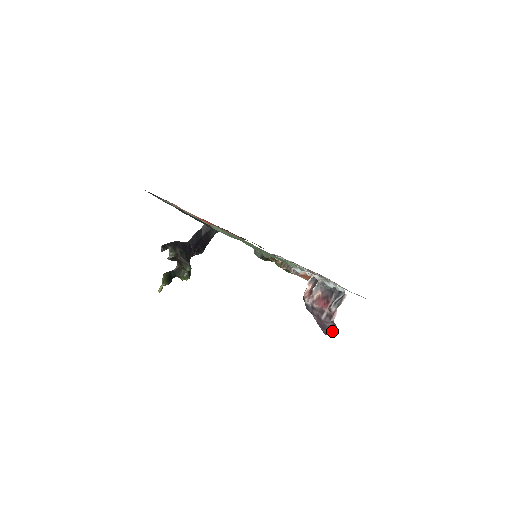
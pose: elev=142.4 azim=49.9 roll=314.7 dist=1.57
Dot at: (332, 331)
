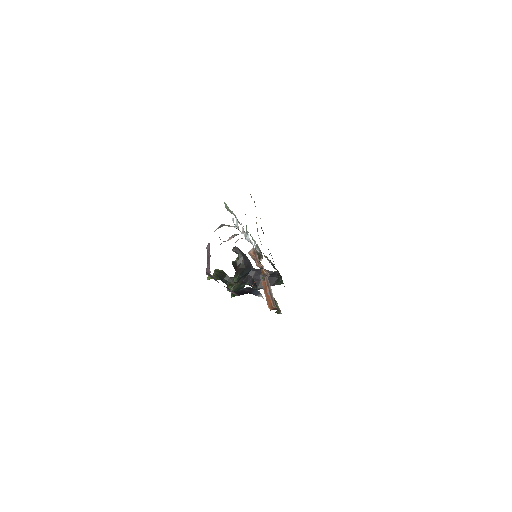
Dot at: (209, 265)
